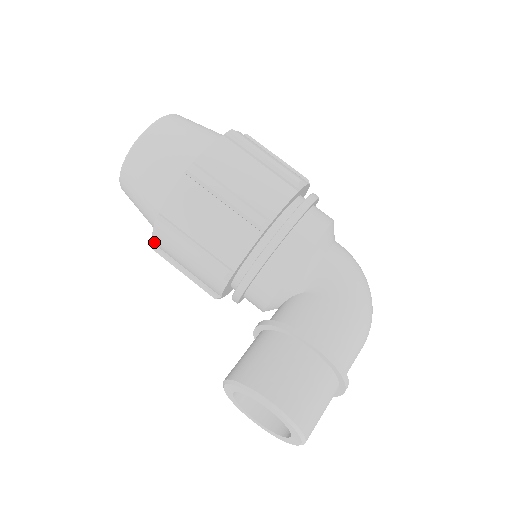
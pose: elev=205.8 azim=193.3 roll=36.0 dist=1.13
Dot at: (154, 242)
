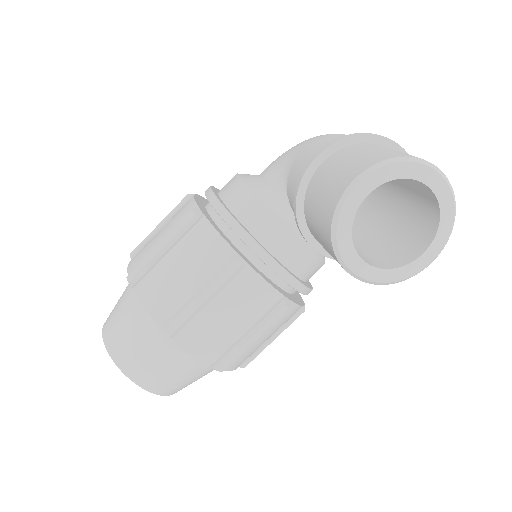
Dot at: (205, 361)
